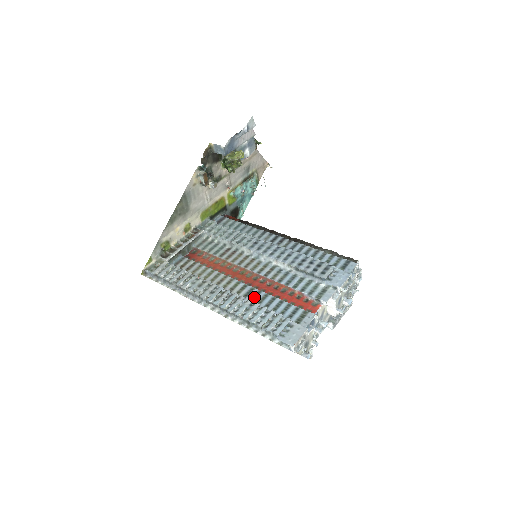
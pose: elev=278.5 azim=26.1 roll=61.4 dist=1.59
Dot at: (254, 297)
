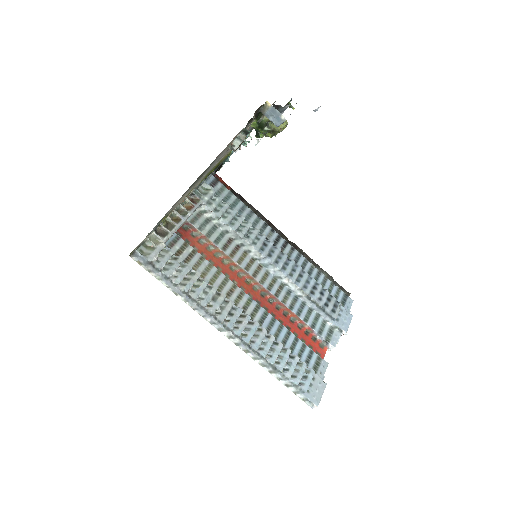
Dot at: (270, 327)
